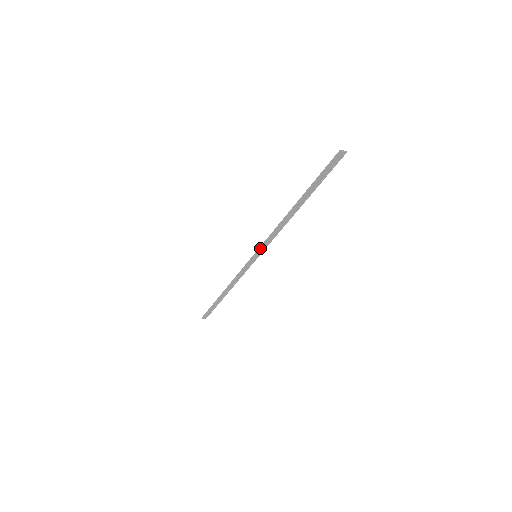
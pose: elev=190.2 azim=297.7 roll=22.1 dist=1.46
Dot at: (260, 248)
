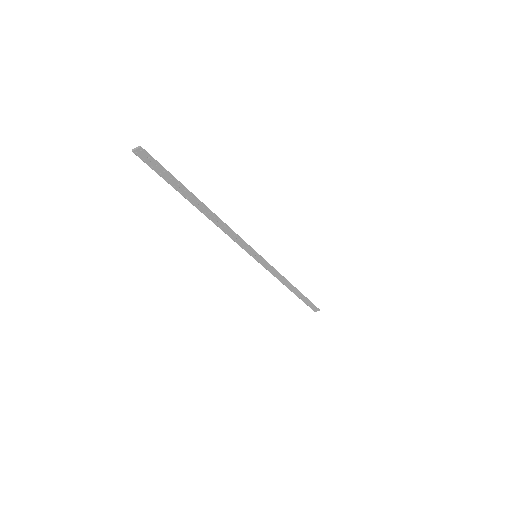
Dot at: occluded
